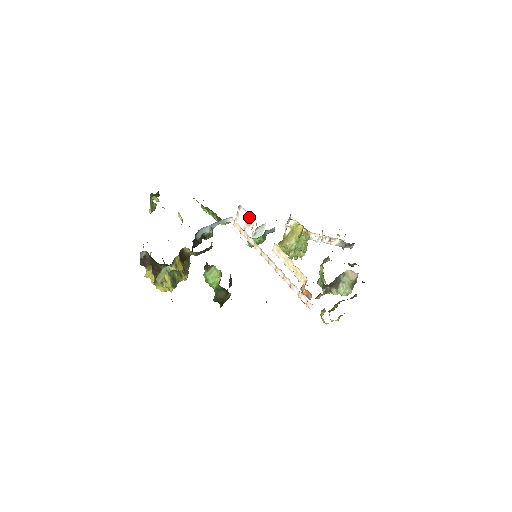
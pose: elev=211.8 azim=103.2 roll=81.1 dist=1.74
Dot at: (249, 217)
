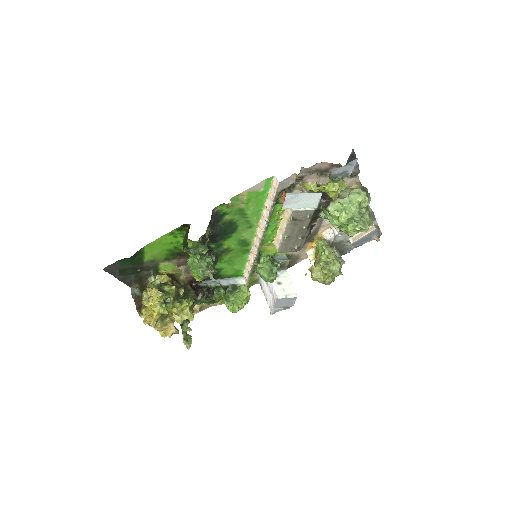
Dot at: occluded
